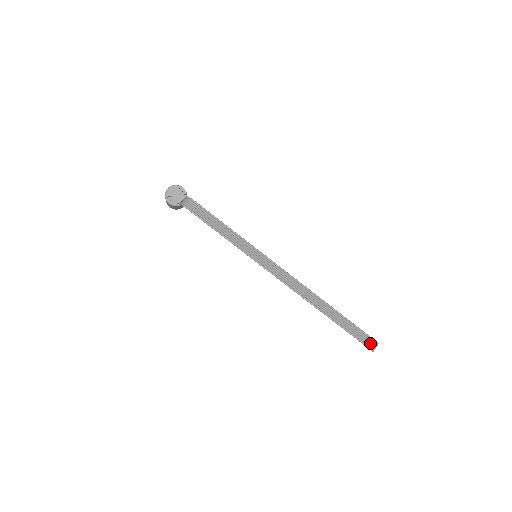
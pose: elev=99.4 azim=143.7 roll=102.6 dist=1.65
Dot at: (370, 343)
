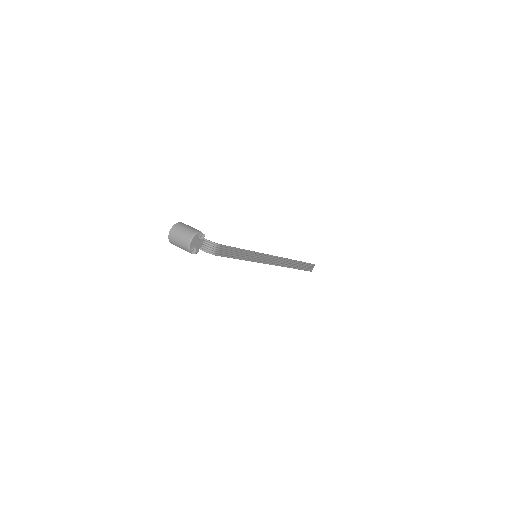
Dot at: (311, 268)
